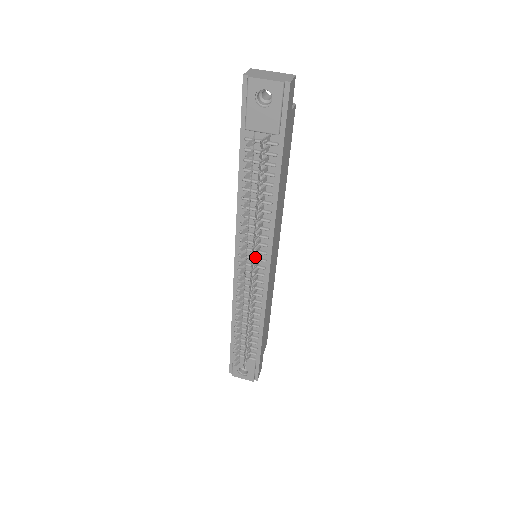
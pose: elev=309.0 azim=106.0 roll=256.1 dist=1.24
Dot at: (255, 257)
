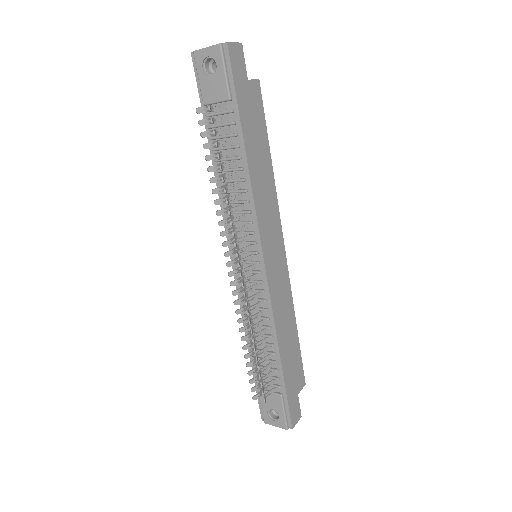
Dot at: (243, 247)
